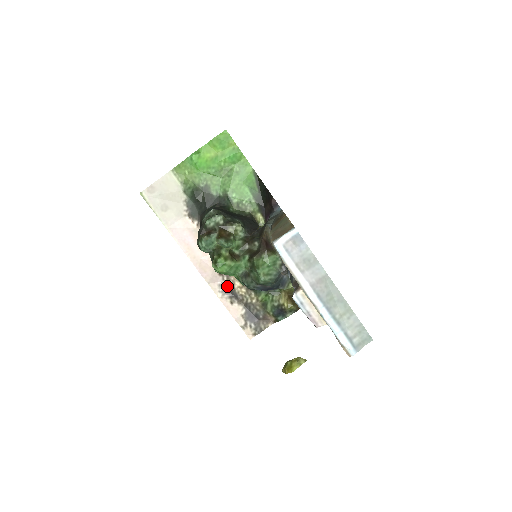
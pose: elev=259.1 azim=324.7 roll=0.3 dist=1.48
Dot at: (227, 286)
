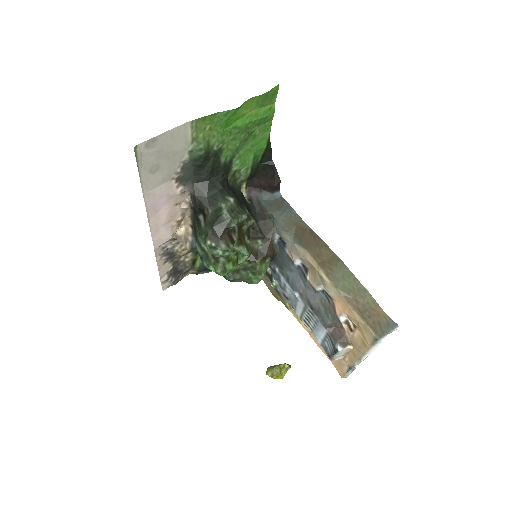
Dot at: (170, 248)
